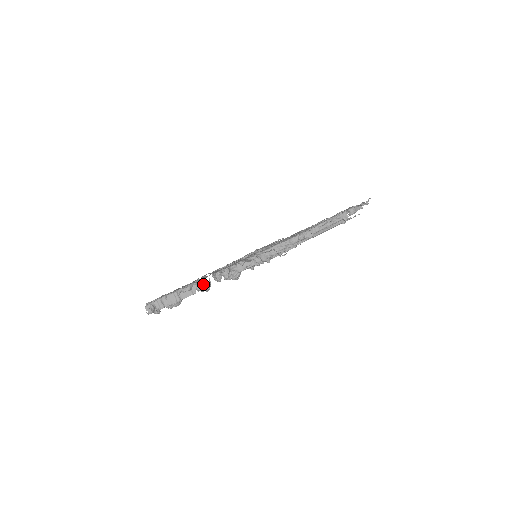
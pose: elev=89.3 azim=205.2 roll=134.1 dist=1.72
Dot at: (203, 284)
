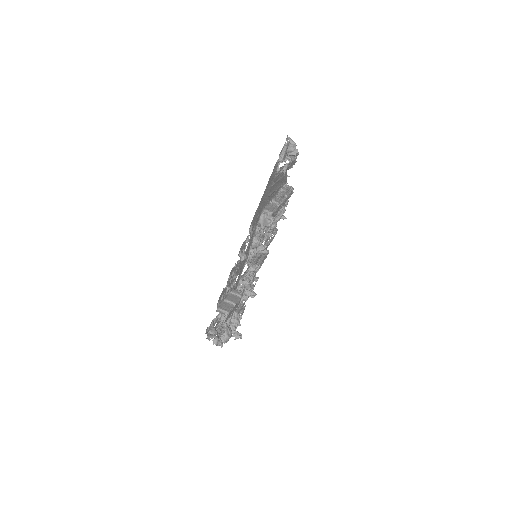
Dot at: occluded
